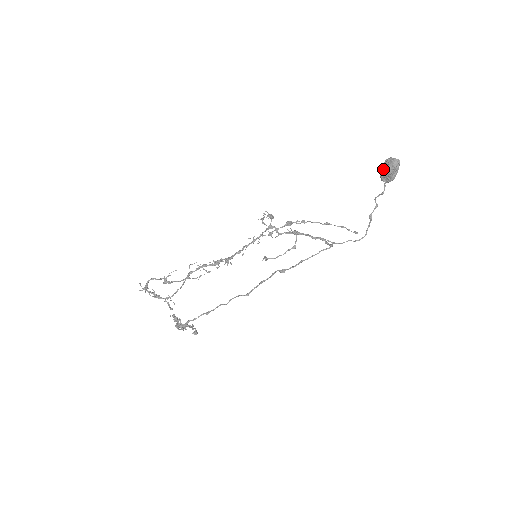
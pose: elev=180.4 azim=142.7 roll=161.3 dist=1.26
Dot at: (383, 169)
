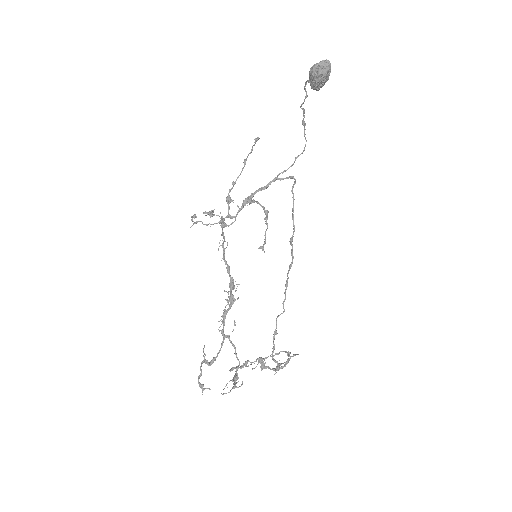
Dot at: (319, 82)
